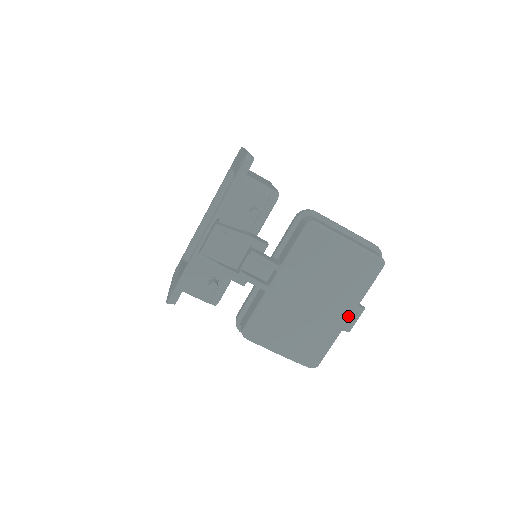
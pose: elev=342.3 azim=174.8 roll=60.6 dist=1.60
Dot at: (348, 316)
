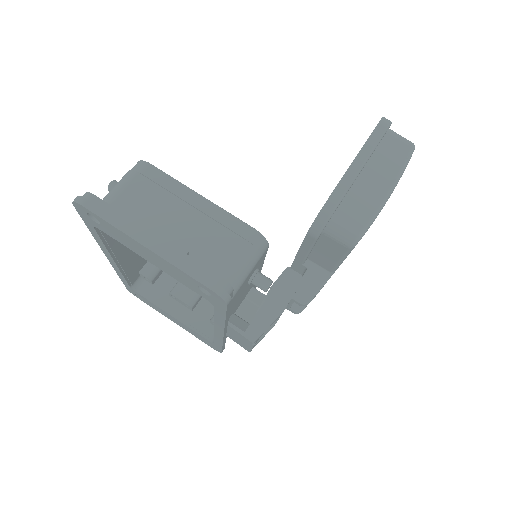
Dot at: occluded
